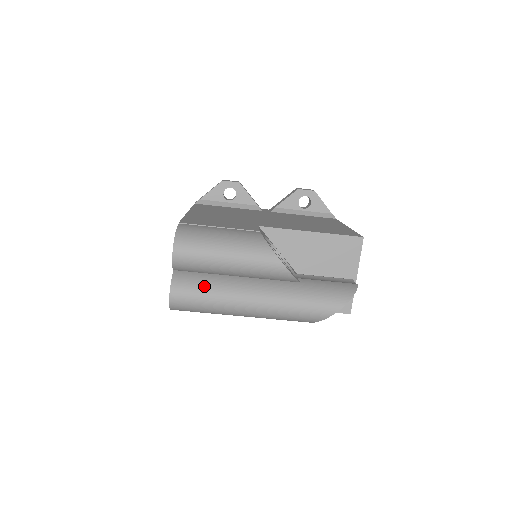
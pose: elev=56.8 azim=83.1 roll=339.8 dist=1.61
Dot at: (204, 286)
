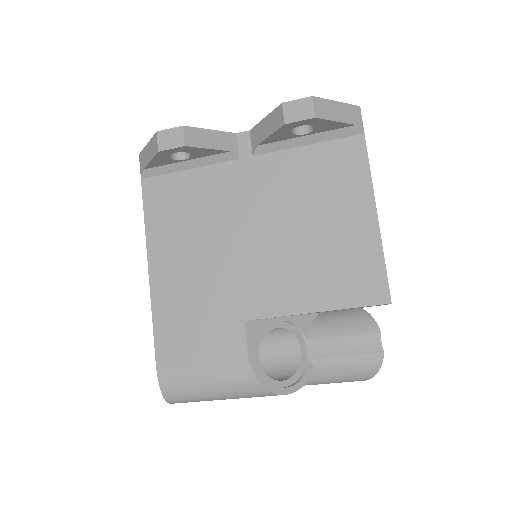
Dot at: occluded
